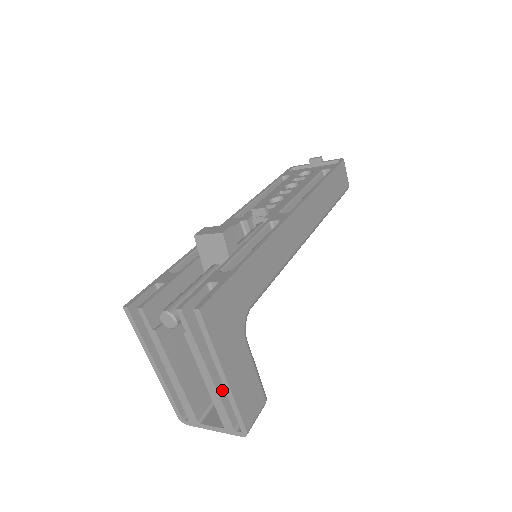
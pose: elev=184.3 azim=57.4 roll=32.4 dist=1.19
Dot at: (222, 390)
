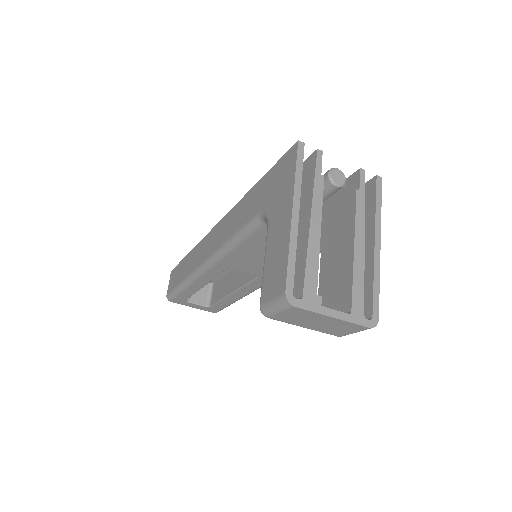
Dot at: (359, 267)
